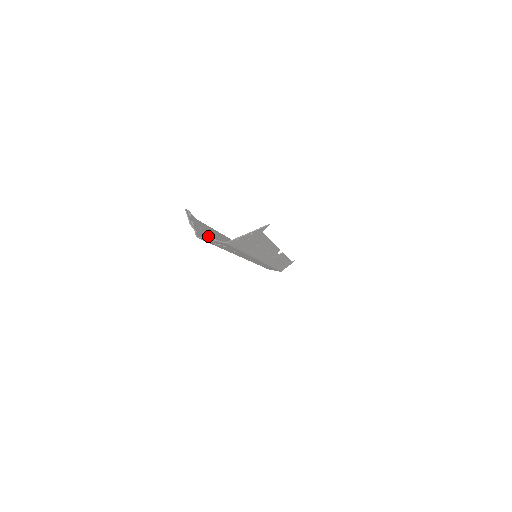
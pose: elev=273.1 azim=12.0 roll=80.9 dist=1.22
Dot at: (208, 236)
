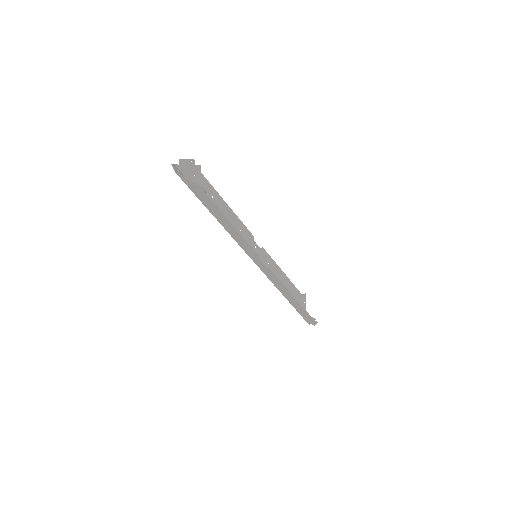
Dot at: occluded
